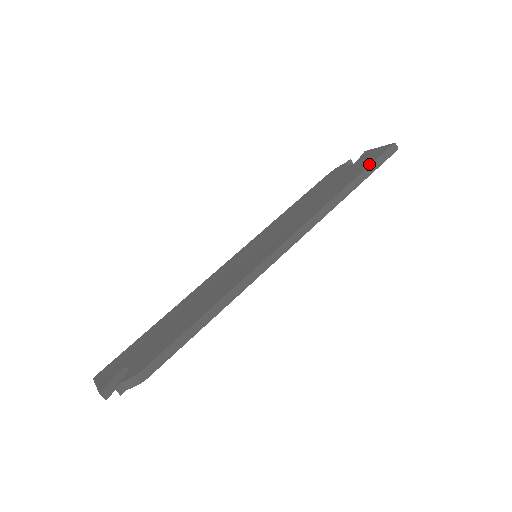
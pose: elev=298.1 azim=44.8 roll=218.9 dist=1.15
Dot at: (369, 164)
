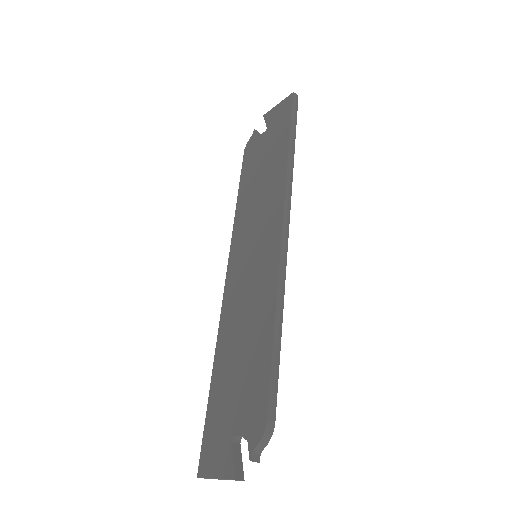
Dot at: (289, 120)
